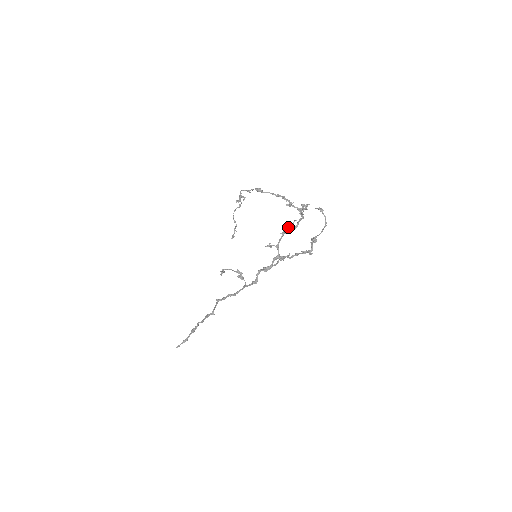
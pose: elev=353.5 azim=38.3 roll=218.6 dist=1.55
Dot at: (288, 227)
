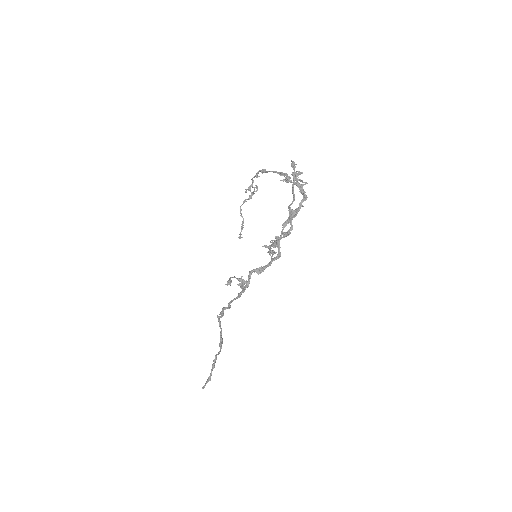
Dot at: occluded
